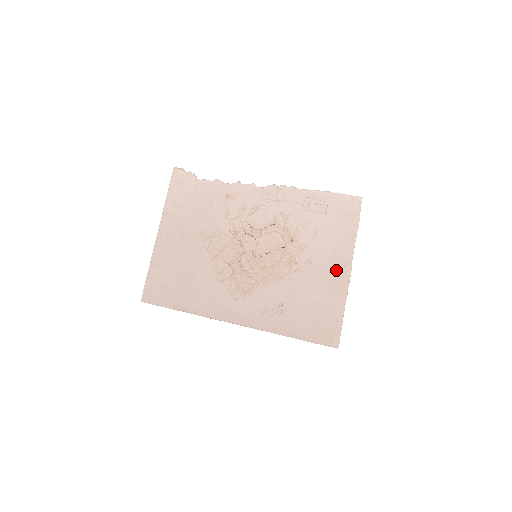
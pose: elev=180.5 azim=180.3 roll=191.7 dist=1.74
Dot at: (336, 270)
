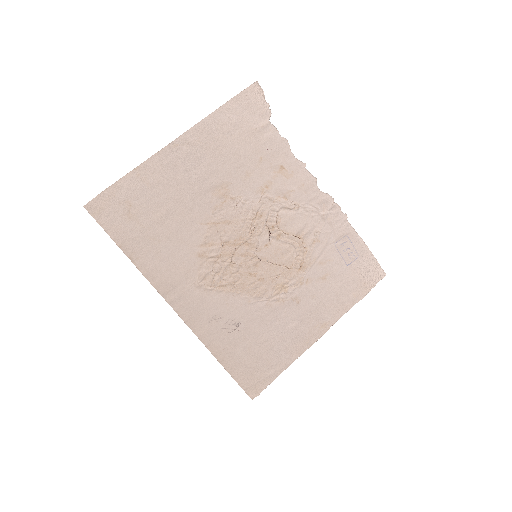
Dot at: (312, 325)
